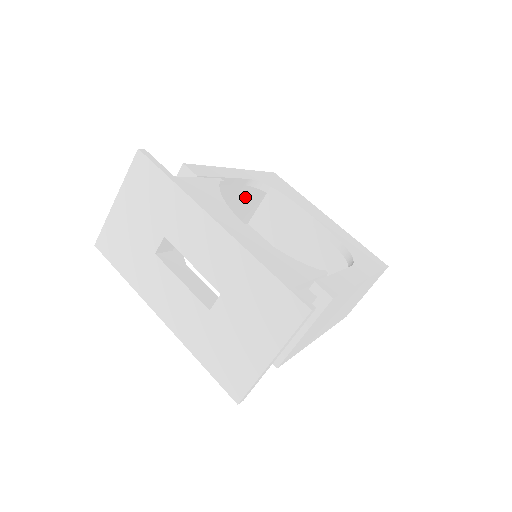
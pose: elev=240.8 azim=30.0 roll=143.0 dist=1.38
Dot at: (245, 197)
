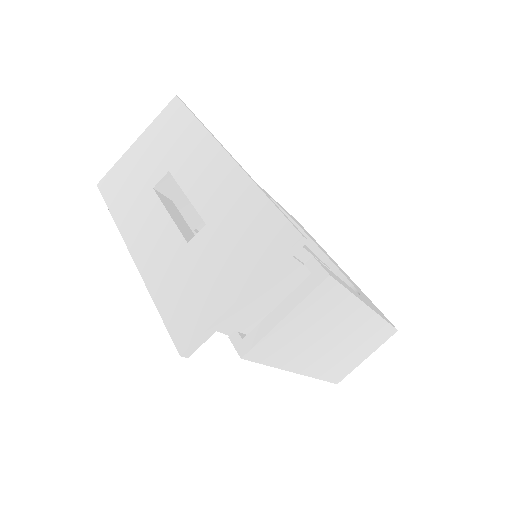
Dot at: occluded
